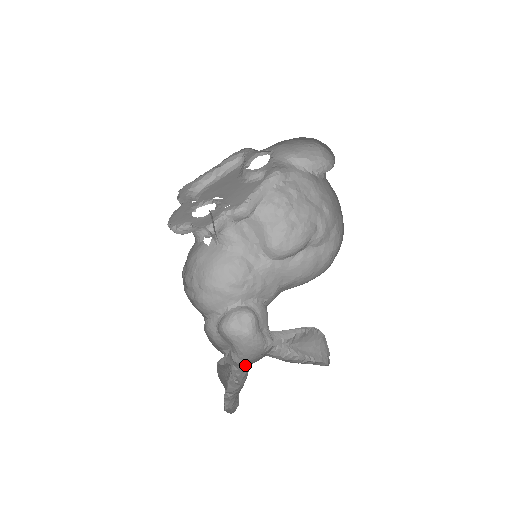
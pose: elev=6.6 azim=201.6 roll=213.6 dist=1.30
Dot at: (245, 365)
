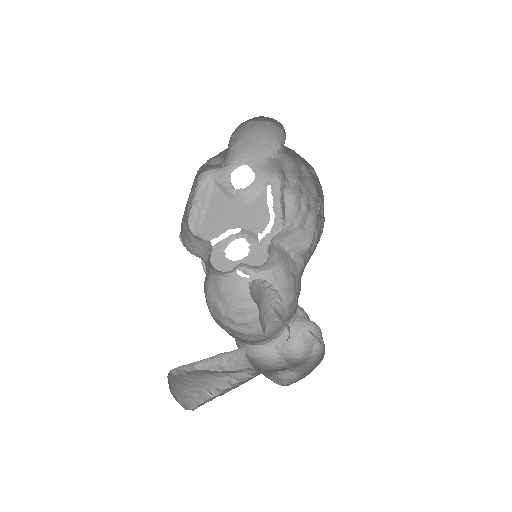
Dot at: occluded
